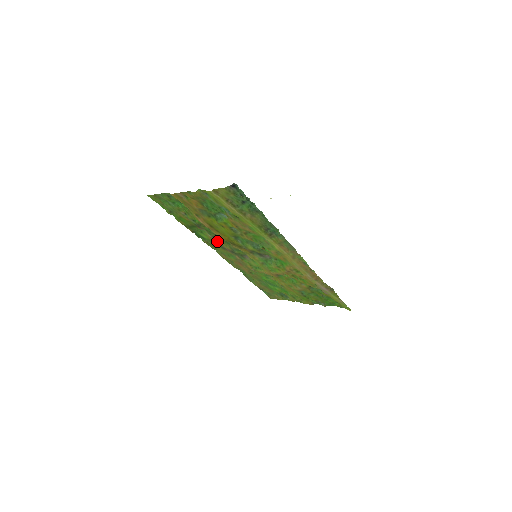
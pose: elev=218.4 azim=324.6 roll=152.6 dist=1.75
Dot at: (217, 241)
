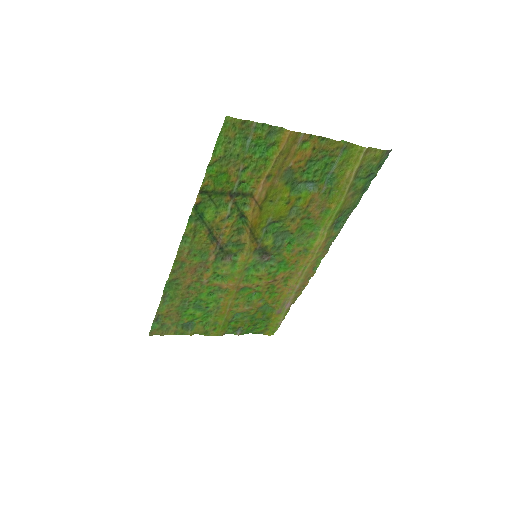
Dot at: (225, 226)
